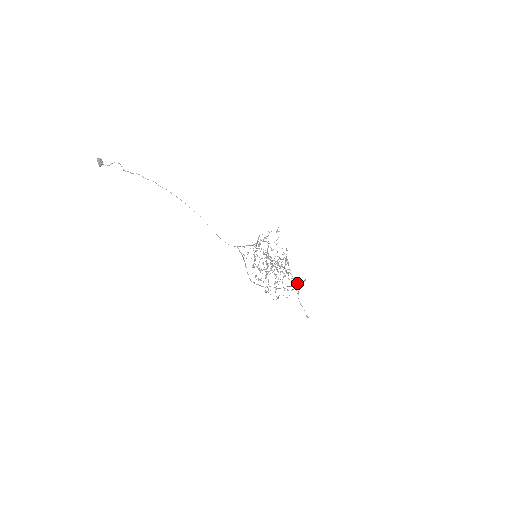
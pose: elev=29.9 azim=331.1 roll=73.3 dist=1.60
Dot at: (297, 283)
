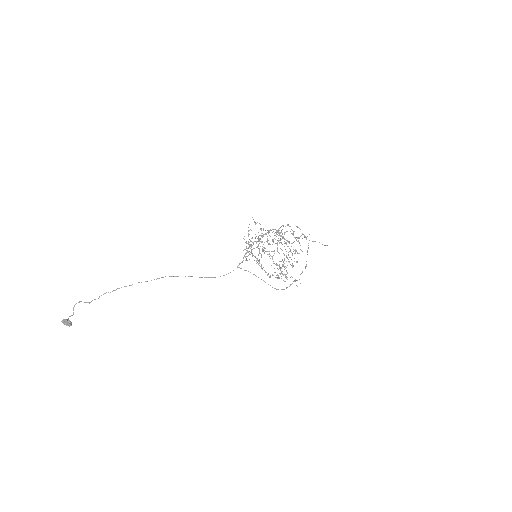
Dot at: occluded
